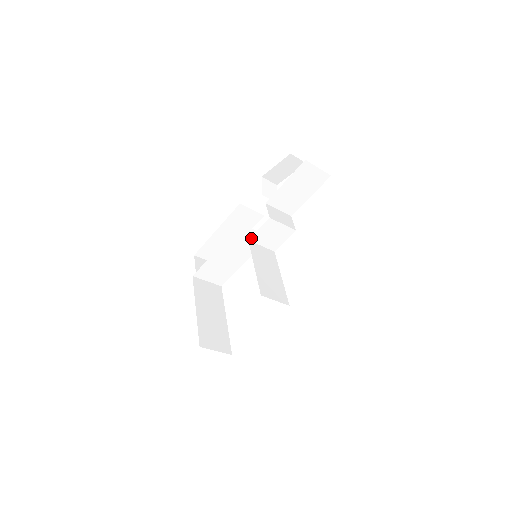
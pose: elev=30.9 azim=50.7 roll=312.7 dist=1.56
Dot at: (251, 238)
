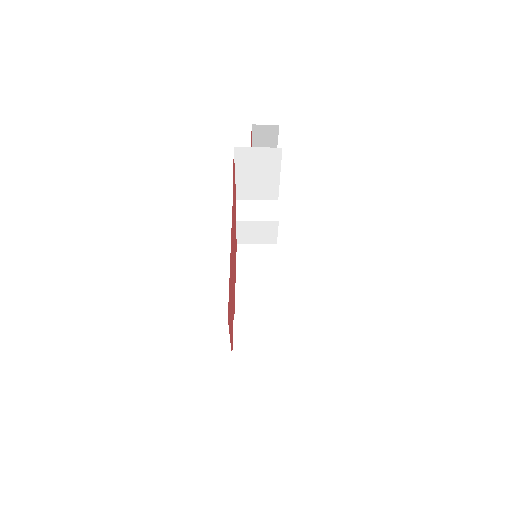
Dot at: (238, 242)
